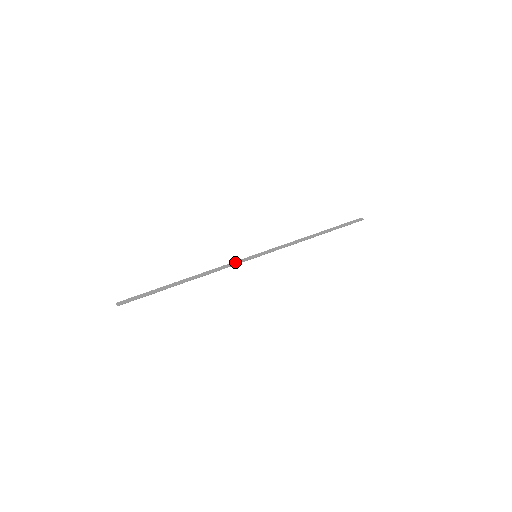
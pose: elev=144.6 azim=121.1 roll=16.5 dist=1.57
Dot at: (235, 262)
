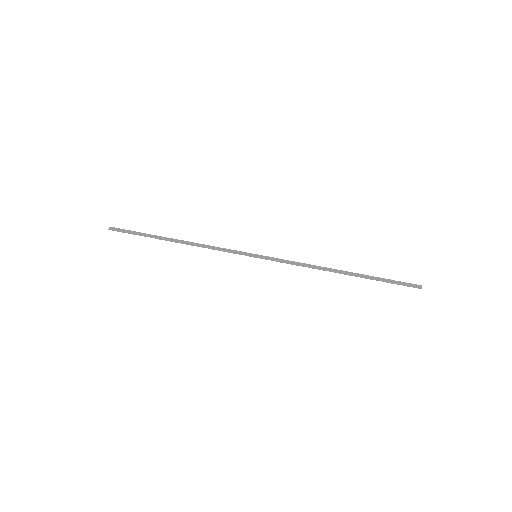
Dot at: (231, 250)
